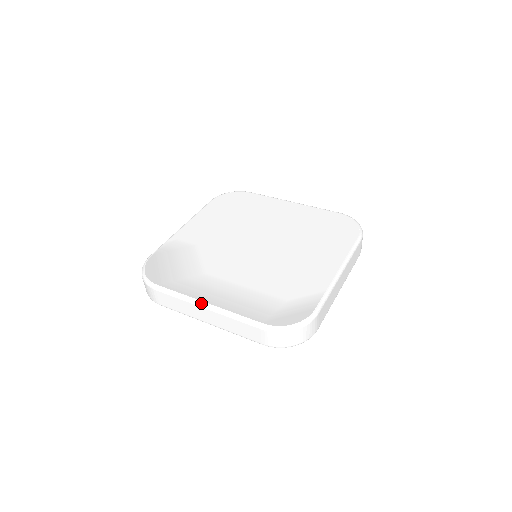
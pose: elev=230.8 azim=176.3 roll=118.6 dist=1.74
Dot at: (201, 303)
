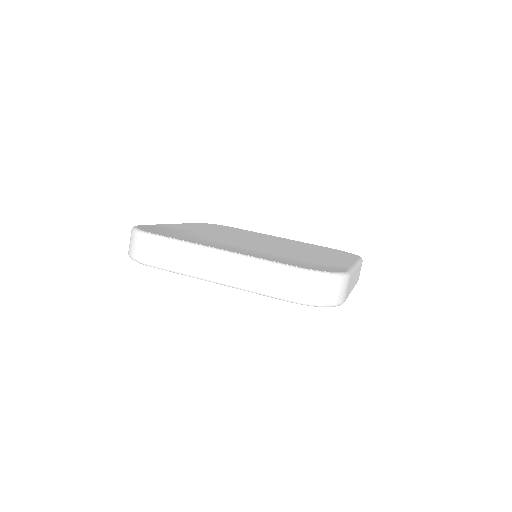
Dot at: (215, 249)
